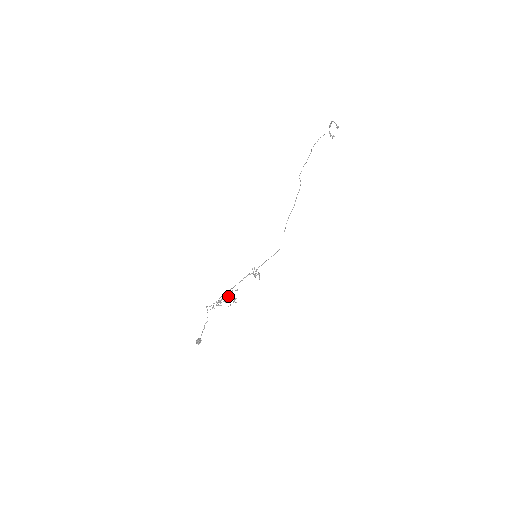
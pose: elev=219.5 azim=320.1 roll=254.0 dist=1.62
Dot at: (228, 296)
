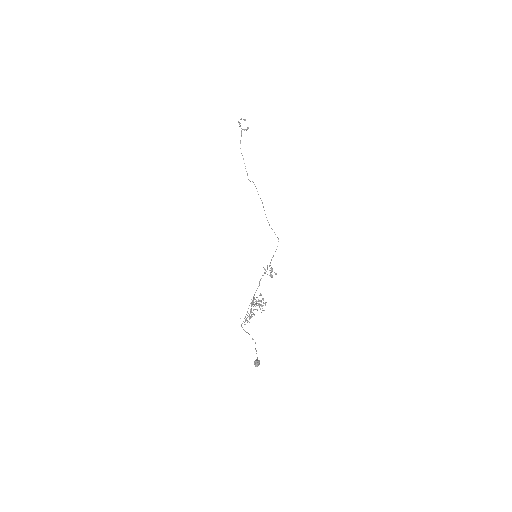
Dot at: occluded
